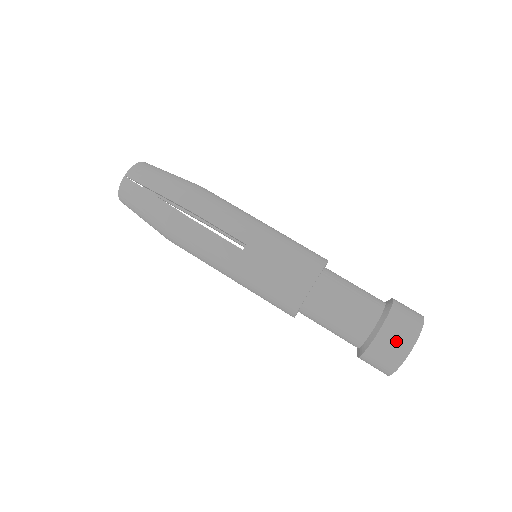
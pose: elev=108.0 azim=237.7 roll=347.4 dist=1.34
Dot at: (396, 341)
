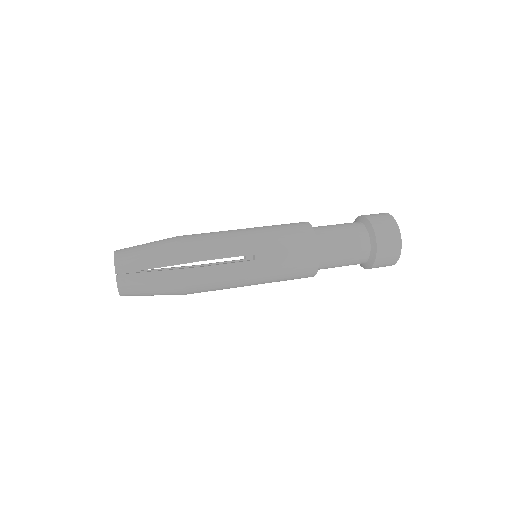
Dot at: (390, 242)
